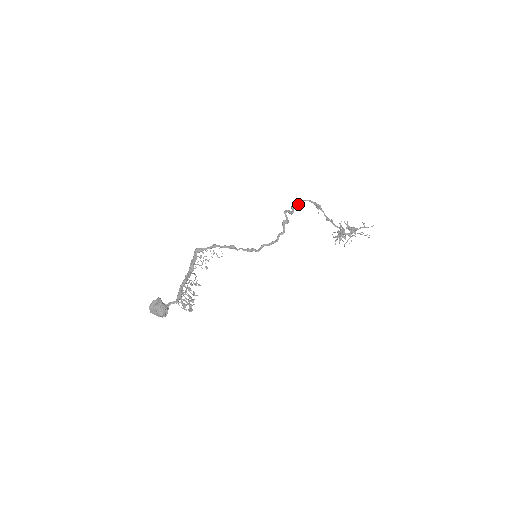
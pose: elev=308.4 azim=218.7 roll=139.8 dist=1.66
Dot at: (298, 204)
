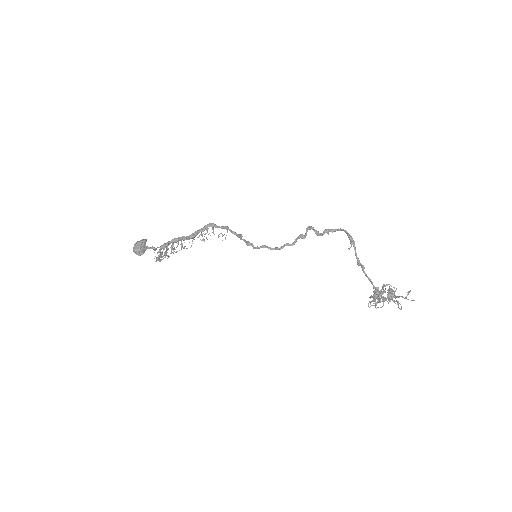
Dot at: (334, 231)
